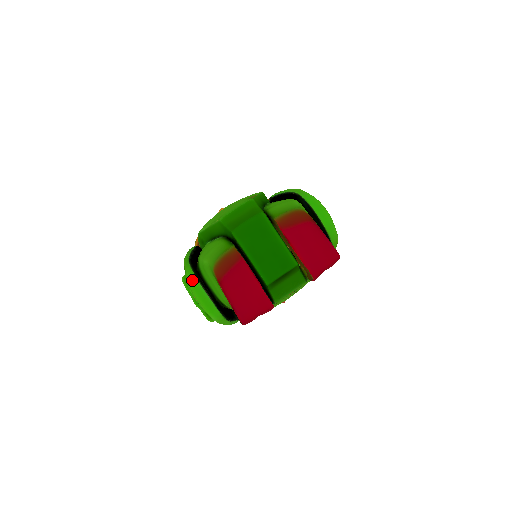
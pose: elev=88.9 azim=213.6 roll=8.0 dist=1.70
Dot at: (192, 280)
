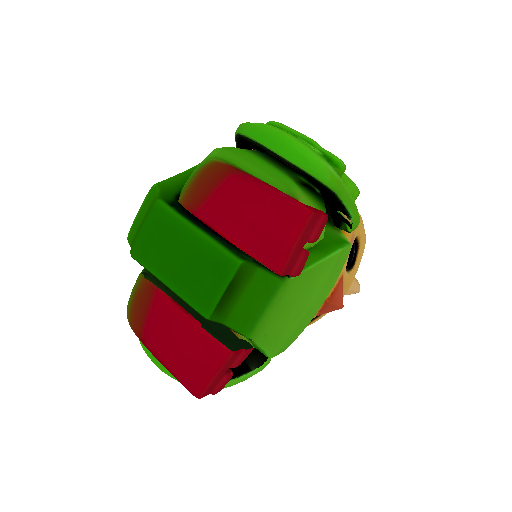
Dot at: occluded
